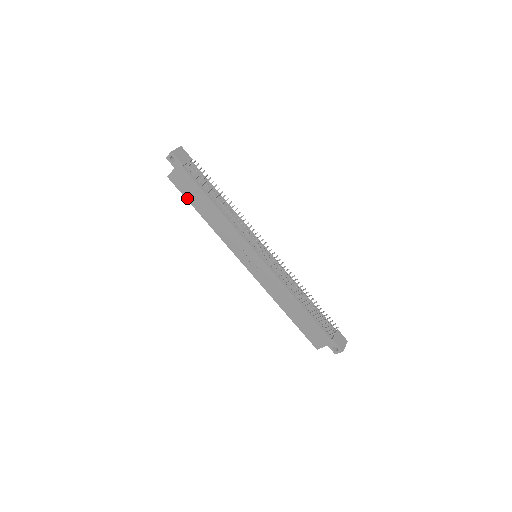
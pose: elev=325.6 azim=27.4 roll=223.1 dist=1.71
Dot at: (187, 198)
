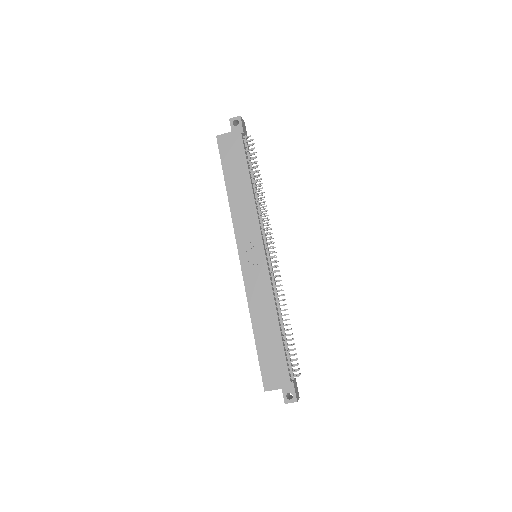
Dot at: (223, 164)
